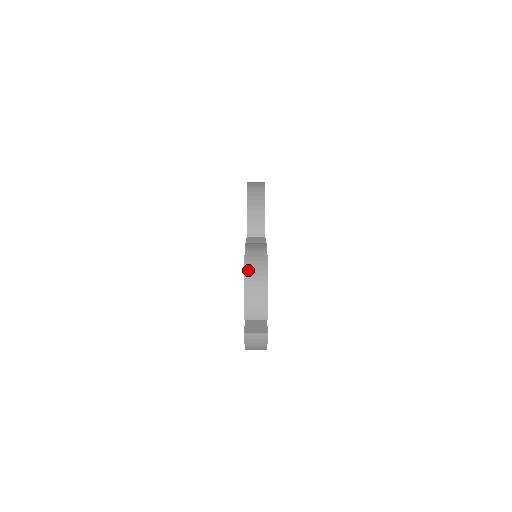
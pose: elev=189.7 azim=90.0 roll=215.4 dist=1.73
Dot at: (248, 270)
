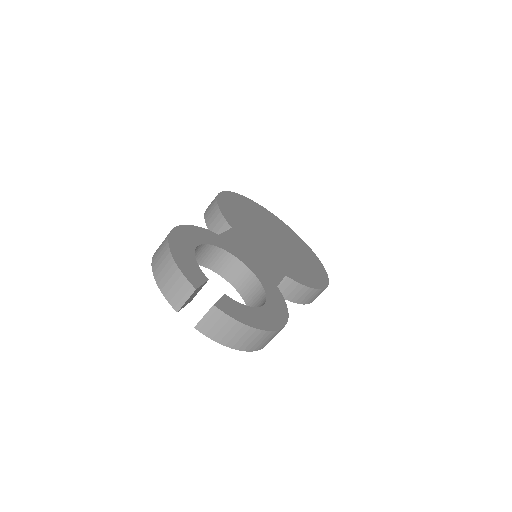
Dot at: (154, 260)
